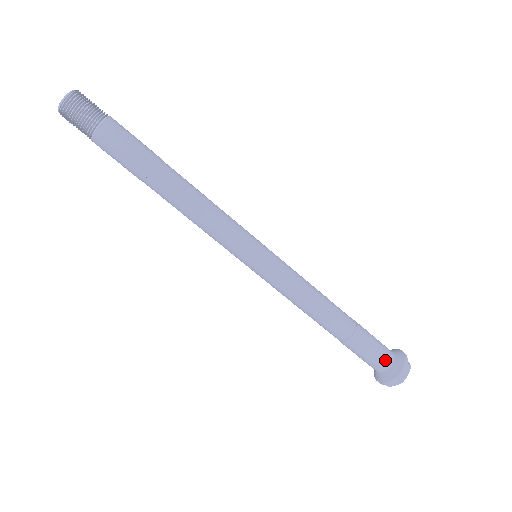
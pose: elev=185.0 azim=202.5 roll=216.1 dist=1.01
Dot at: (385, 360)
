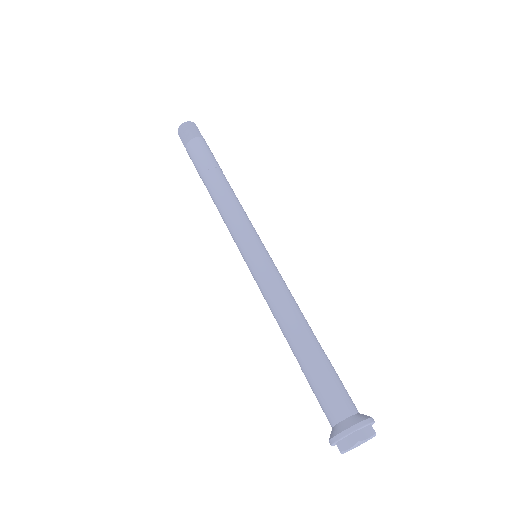
Dot at: (344, 406)
